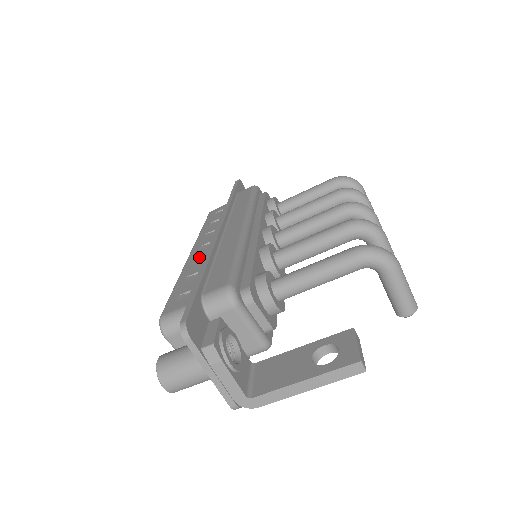
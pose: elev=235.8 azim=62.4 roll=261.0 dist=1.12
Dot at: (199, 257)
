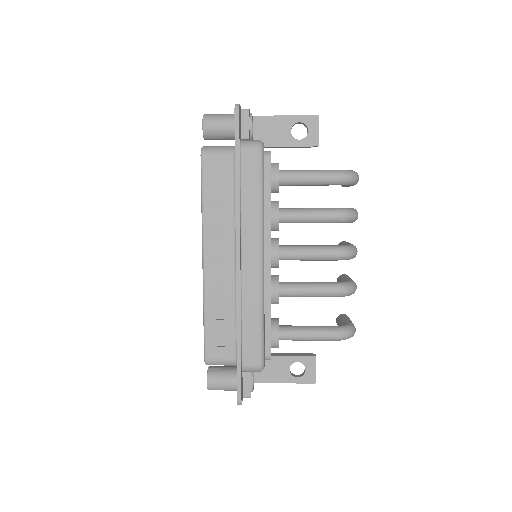
Dot at: (218, 283)
